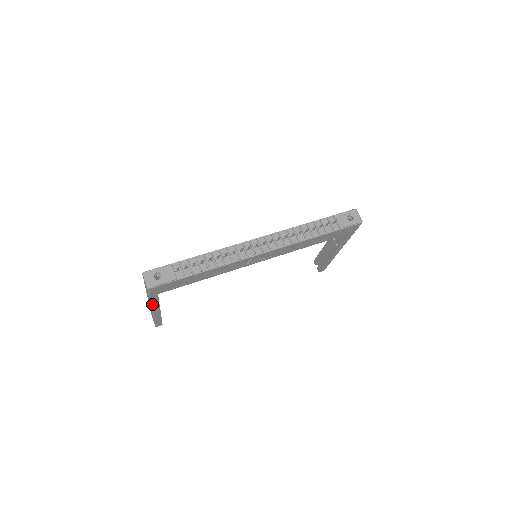
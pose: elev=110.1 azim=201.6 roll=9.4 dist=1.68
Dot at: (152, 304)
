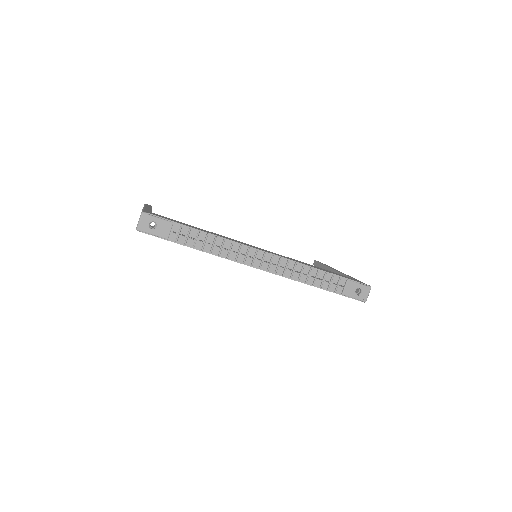
Dot at: occluded
